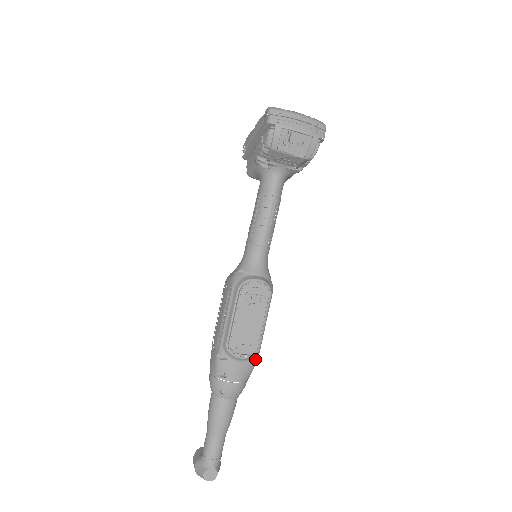
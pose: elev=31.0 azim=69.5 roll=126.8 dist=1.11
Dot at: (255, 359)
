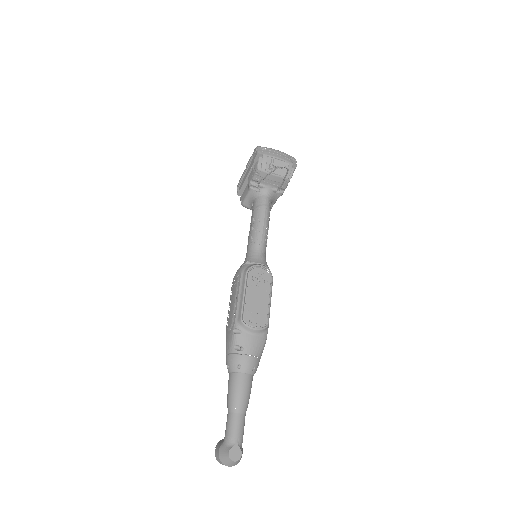
Dot at: (265, 335)
